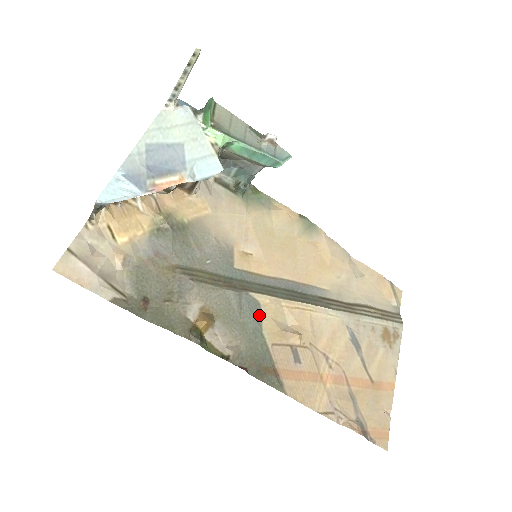
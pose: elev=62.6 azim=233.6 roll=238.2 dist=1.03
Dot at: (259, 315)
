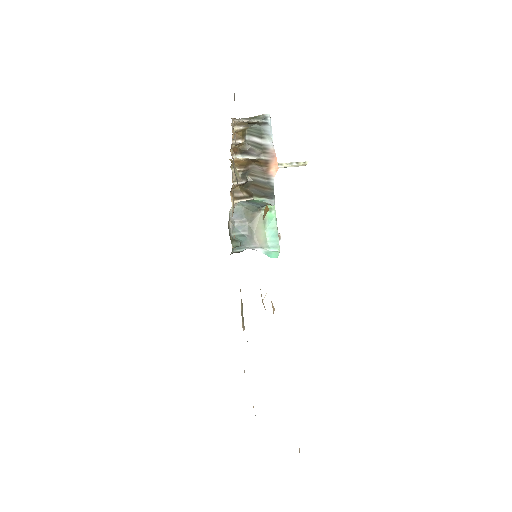
Dot at: occluded
